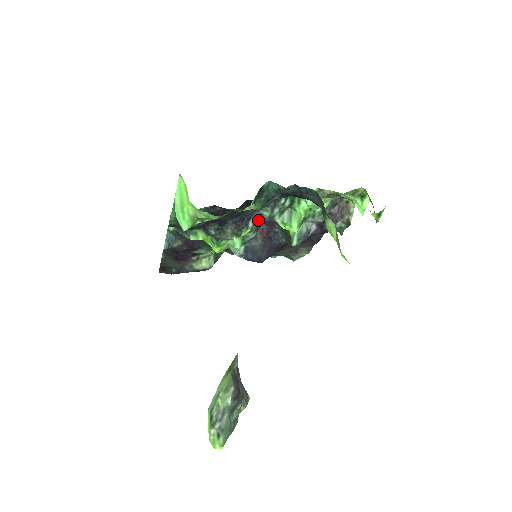
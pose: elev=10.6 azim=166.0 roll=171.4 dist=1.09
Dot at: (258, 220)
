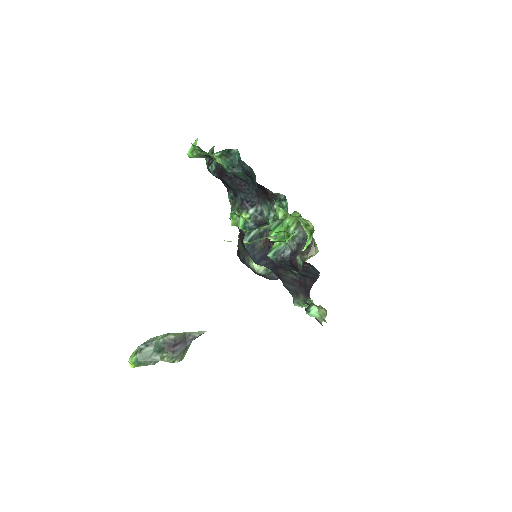
Dot at: (259, 214)
